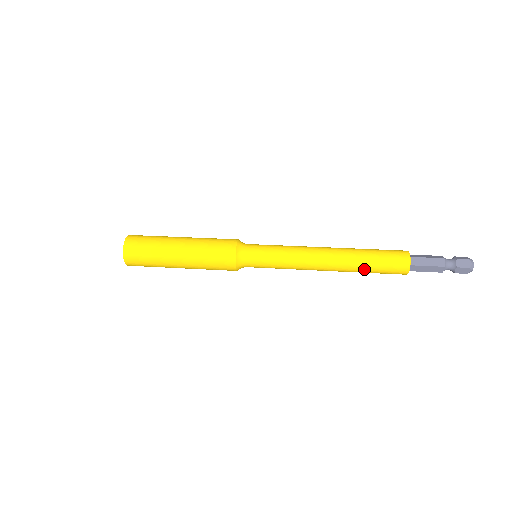
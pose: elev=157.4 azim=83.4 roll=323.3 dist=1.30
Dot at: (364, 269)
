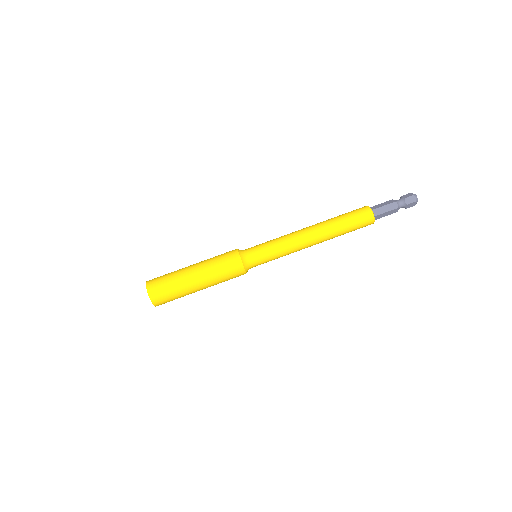
Dot at: occluded
